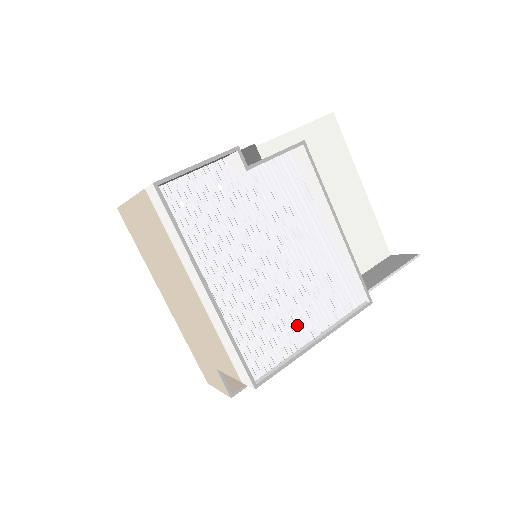
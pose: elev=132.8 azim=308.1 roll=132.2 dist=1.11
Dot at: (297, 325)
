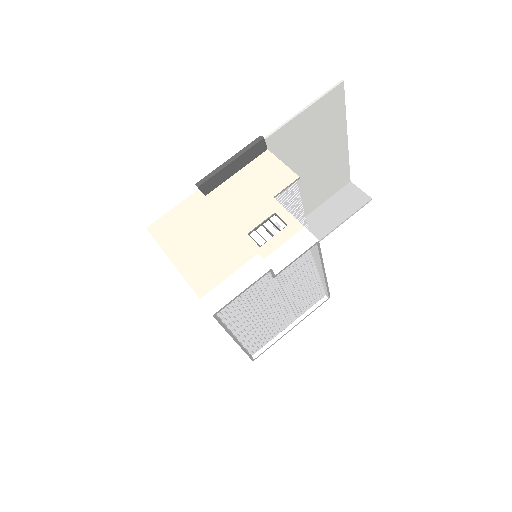
Dot at: (282, 323)
